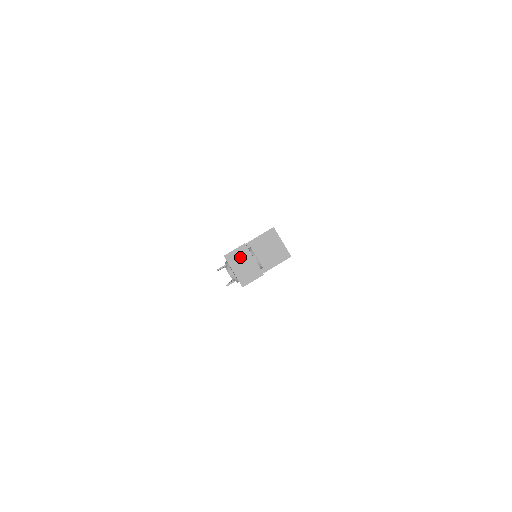
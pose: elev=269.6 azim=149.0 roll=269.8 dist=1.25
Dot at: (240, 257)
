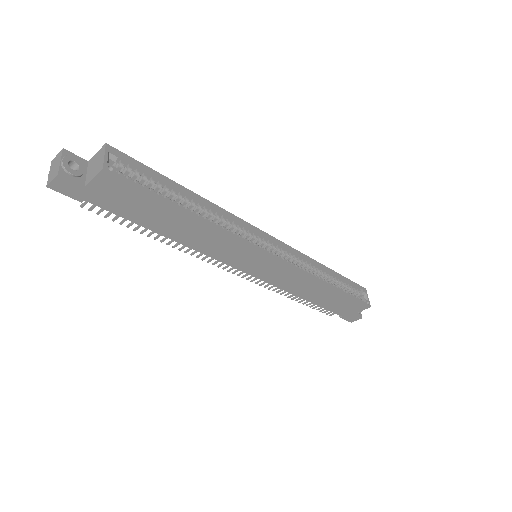
Dot at: (56, 161)
